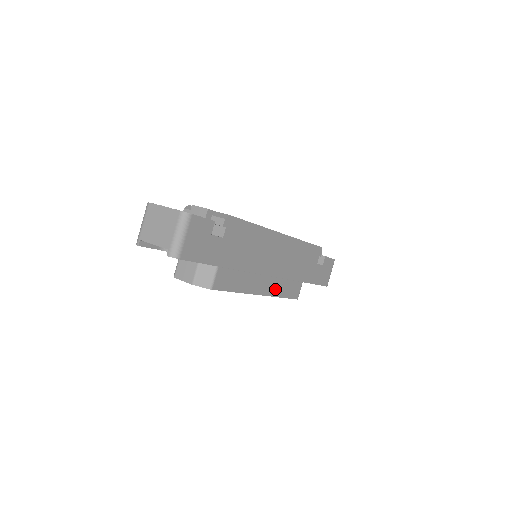
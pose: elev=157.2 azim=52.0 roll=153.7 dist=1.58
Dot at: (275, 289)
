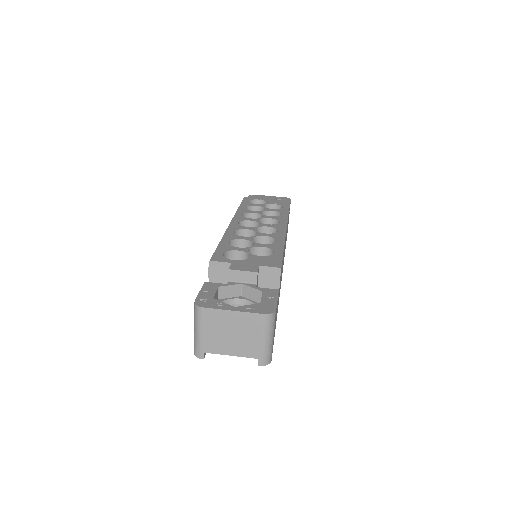
Dot at: occluded
